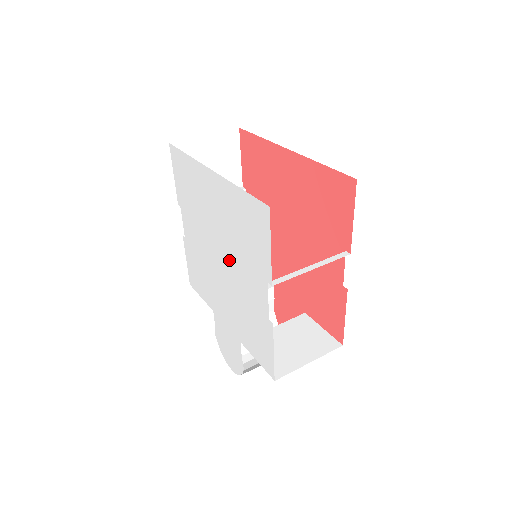
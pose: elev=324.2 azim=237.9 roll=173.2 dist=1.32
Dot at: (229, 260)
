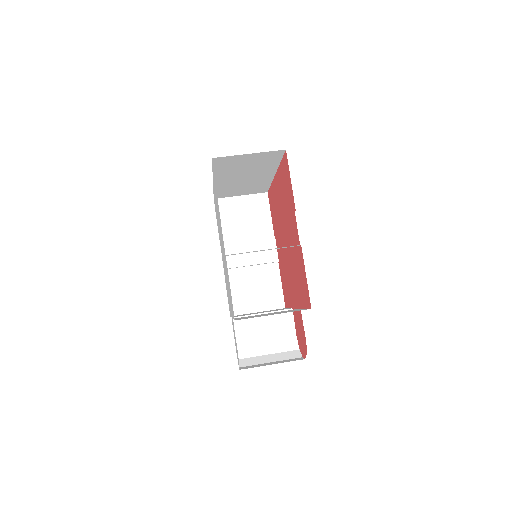
Dot at: occluded
